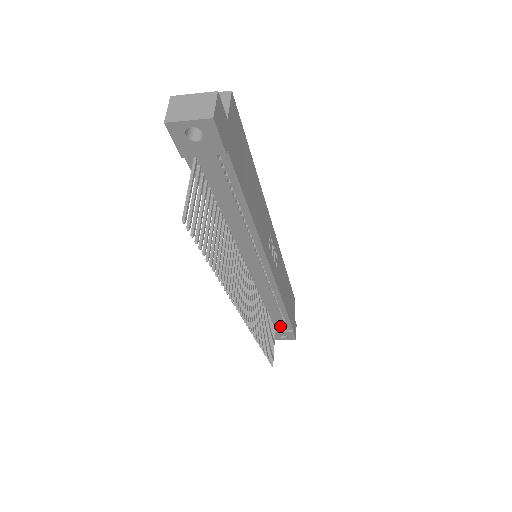
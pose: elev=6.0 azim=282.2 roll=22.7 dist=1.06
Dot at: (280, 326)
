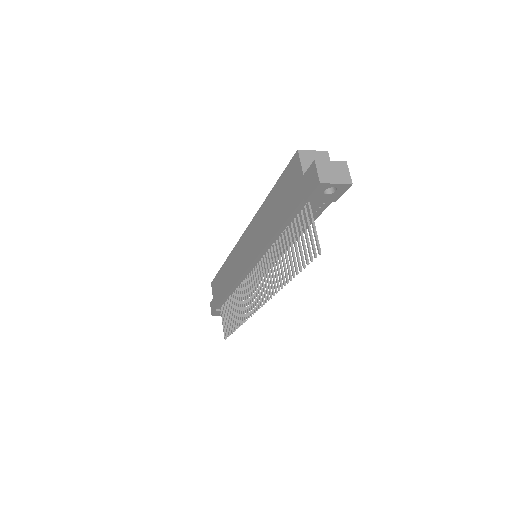
Dot at: occluded
